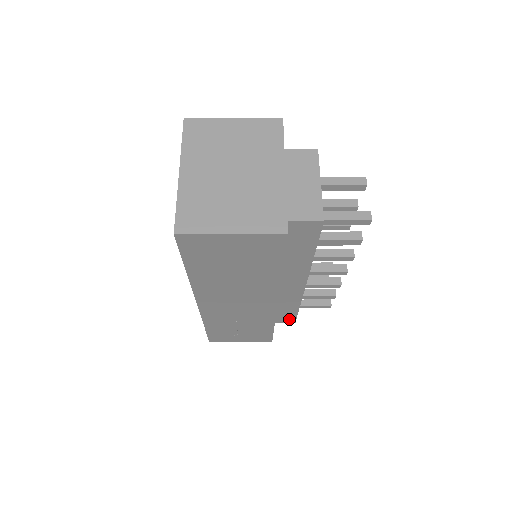
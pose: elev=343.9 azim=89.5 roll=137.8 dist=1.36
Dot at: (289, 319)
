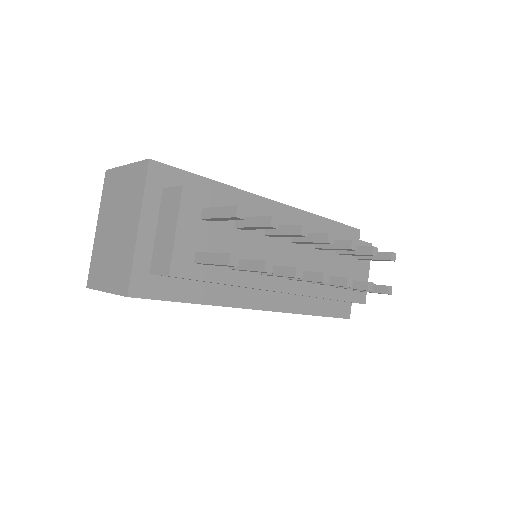
Dot at: occluded
